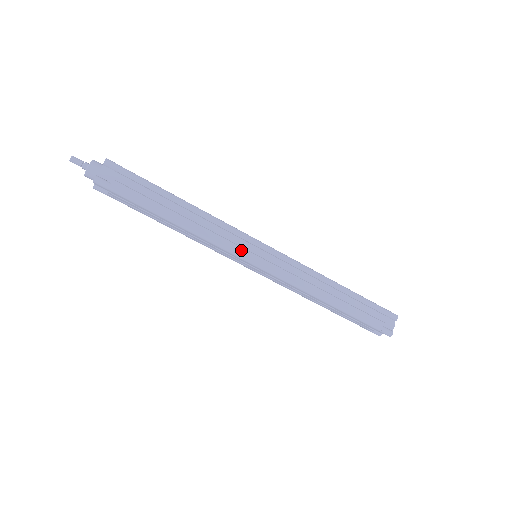
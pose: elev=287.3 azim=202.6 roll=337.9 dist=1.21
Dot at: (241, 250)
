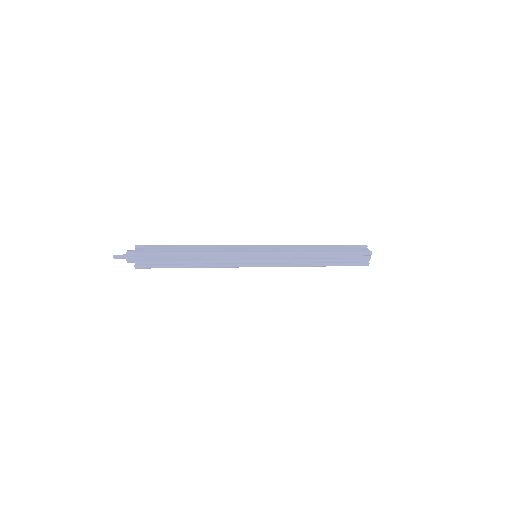
Dot at: (243, 264)
